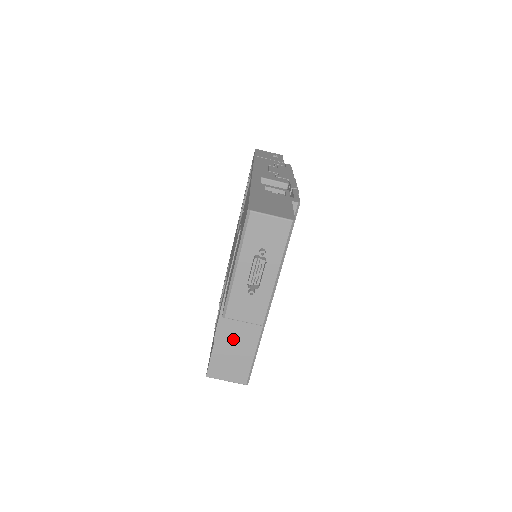
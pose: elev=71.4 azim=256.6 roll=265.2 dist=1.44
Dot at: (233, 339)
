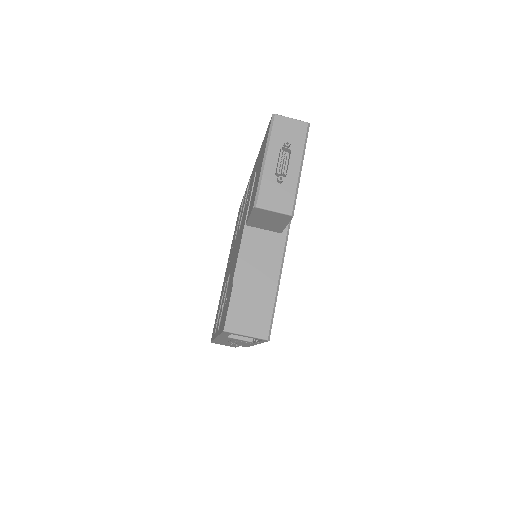
Dot at: (252, 281)
